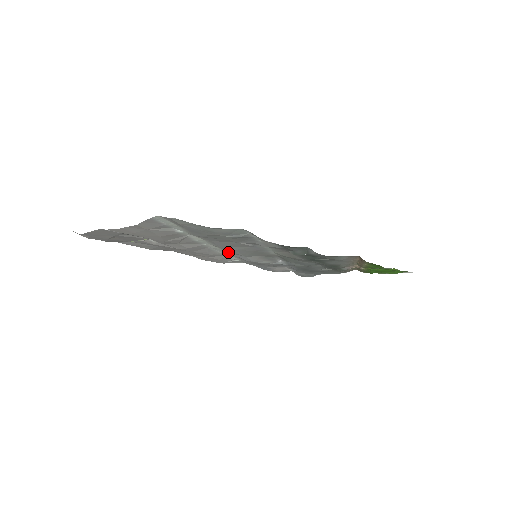
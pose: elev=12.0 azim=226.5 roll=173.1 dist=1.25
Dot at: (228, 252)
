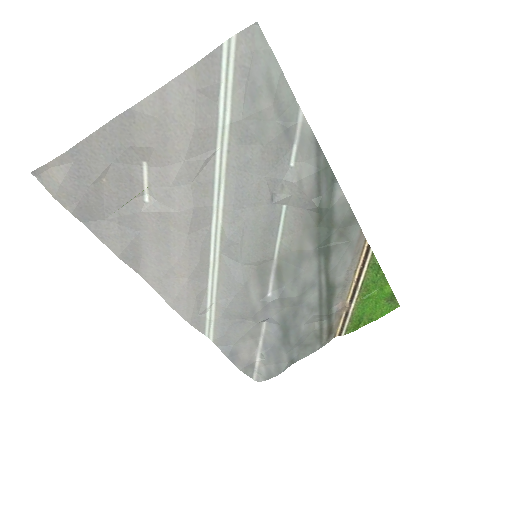
Dot at: (231, 236)
